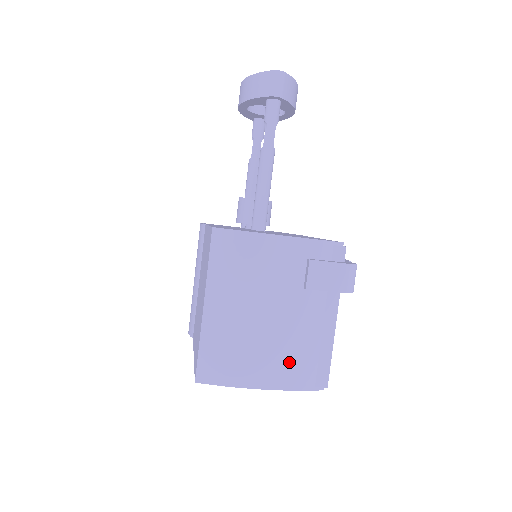
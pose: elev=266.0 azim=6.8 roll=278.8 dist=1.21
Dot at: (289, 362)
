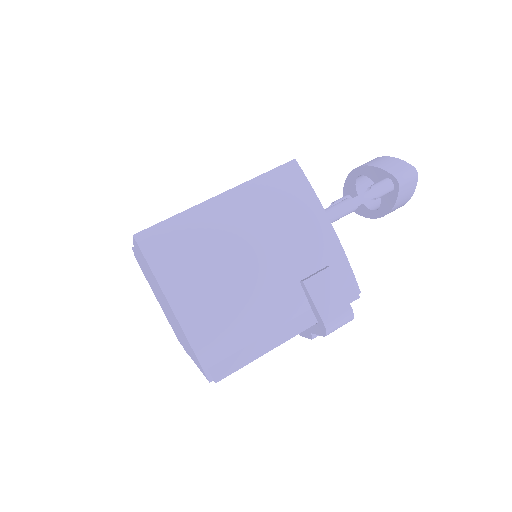
Dot at: (219, 319)
